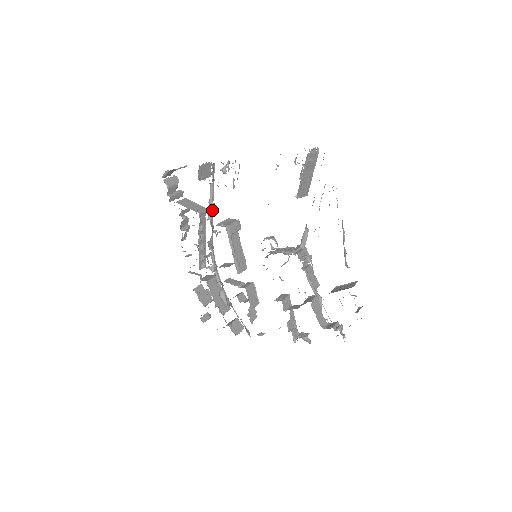
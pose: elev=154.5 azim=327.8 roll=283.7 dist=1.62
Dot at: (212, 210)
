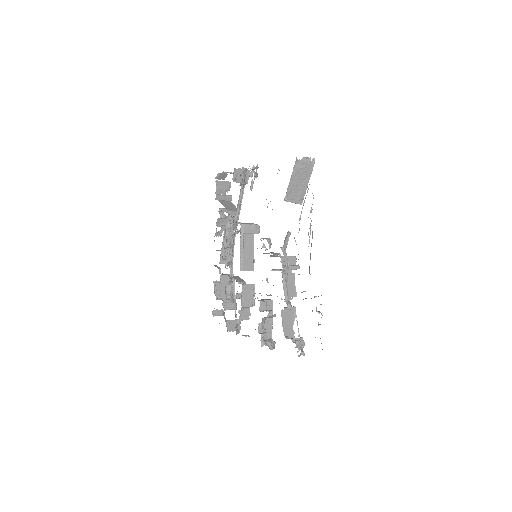
Dot at: (239, 210)
